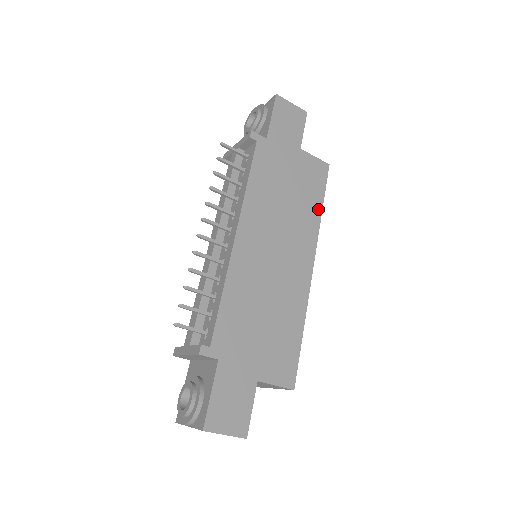
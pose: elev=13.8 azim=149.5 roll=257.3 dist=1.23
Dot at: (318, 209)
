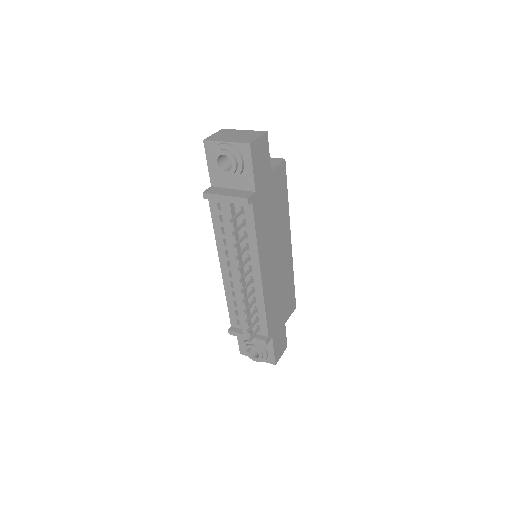
Dot at: (286, 202)
